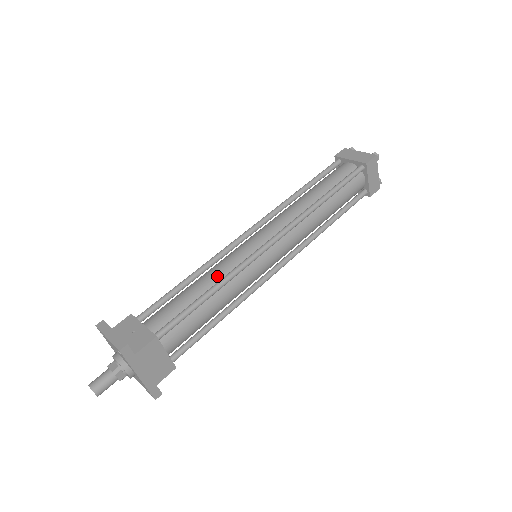
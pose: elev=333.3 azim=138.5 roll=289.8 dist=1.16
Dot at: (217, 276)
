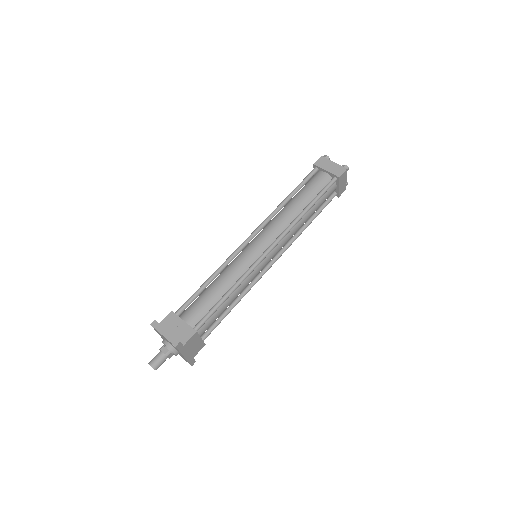
Dot at: (232, 279)
